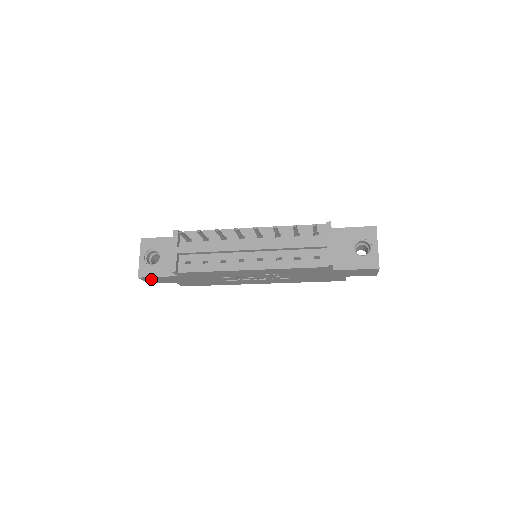
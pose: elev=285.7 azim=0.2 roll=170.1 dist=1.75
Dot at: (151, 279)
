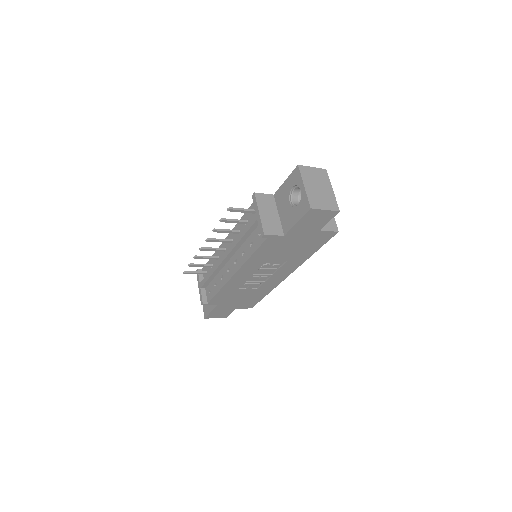
Dot at: (215, 315)
